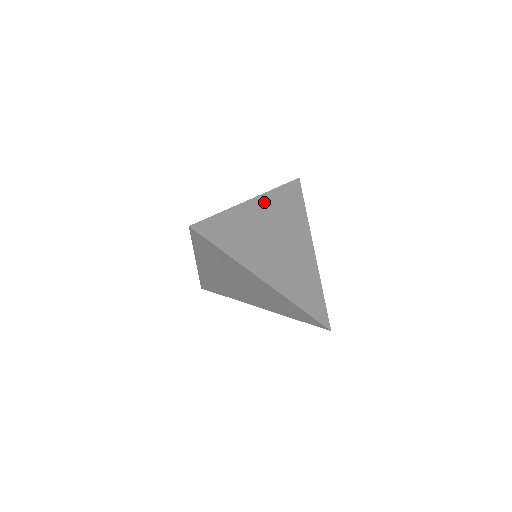
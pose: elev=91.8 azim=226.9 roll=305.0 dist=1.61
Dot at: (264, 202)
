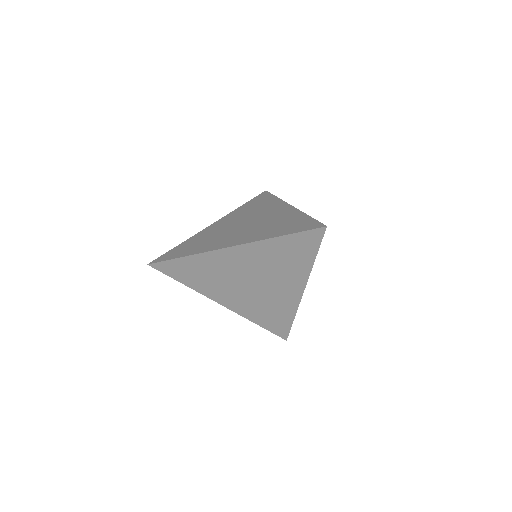
Dot at: (247, 250)
